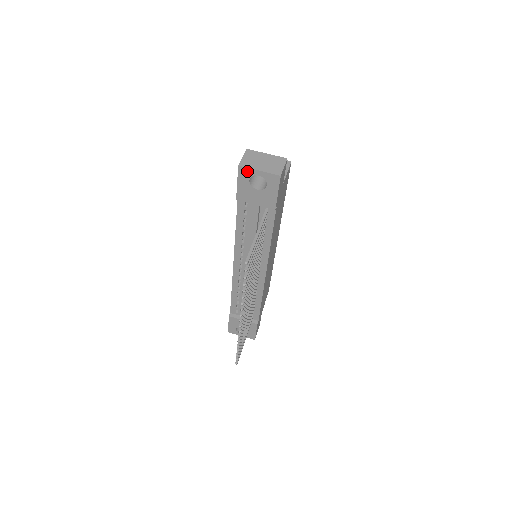
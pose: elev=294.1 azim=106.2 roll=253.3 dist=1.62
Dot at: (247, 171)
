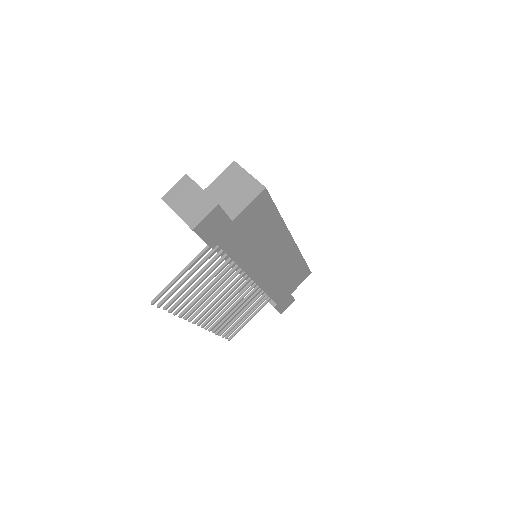
Dot at: (170, 207)
